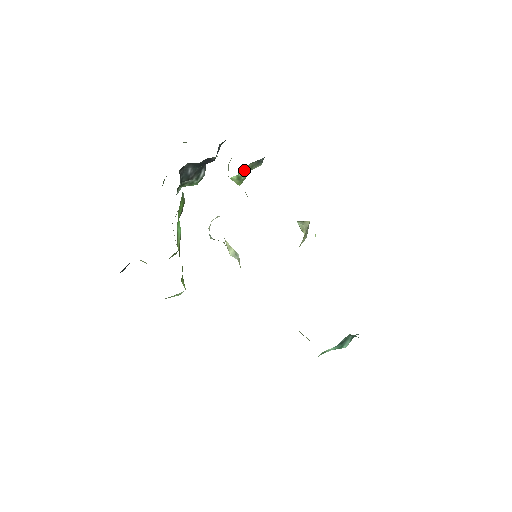
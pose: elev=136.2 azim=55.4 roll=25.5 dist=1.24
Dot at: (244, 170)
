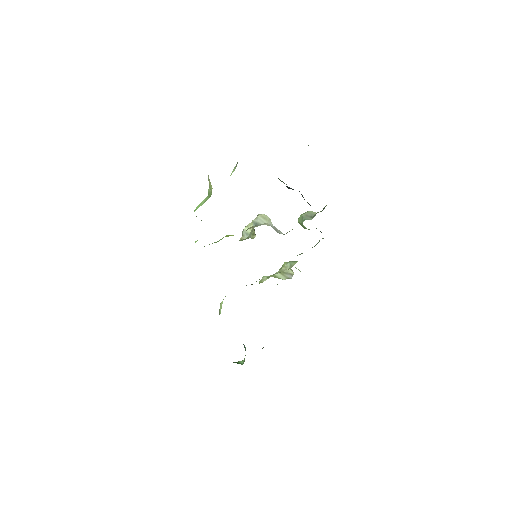
Dot at: occluded
